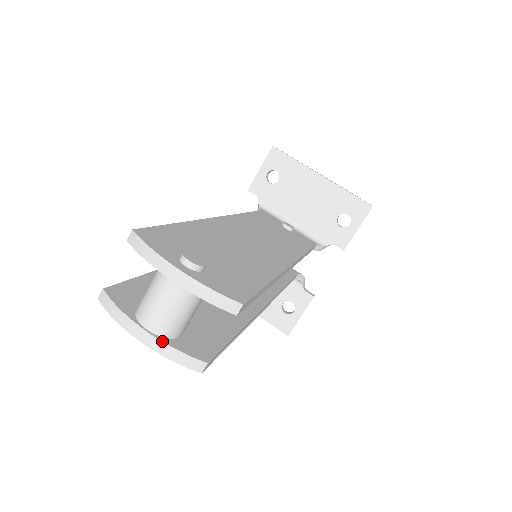
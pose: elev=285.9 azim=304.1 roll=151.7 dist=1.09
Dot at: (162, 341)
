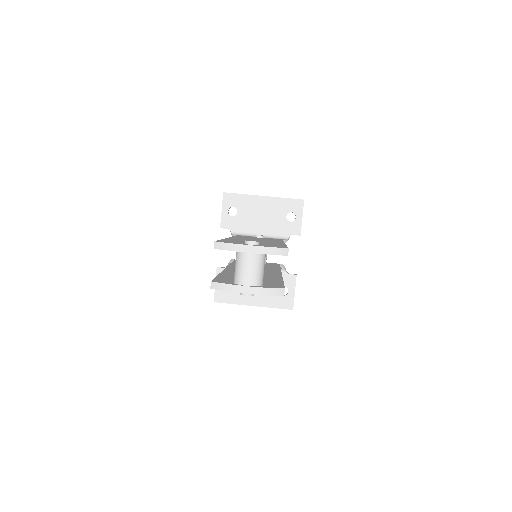
Dot at: (258, 287)
